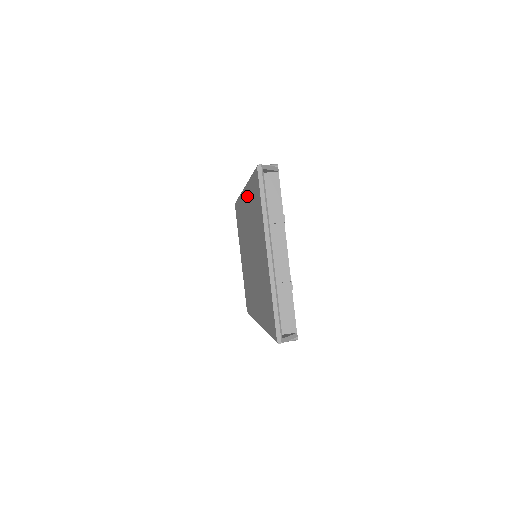
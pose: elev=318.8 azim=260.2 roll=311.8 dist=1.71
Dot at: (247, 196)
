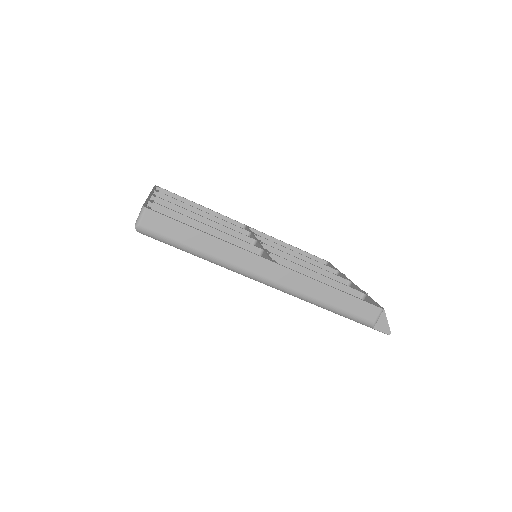
Dot at: occluded
